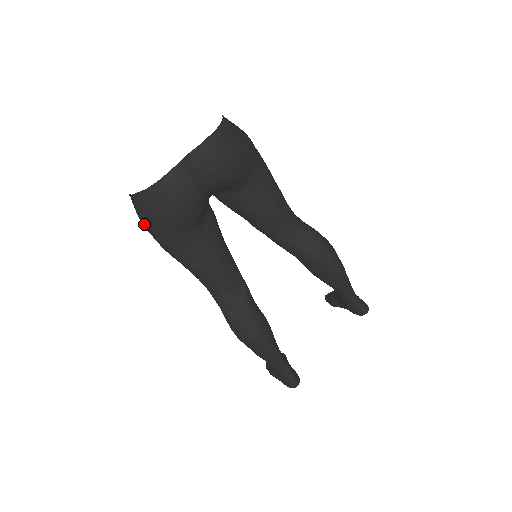
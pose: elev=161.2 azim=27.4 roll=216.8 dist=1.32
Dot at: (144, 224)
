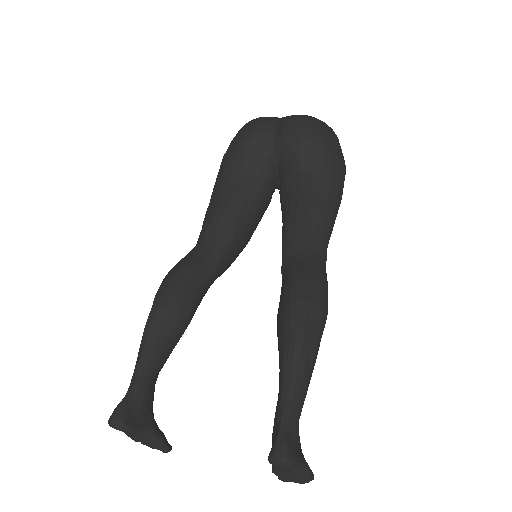
Dot at: occluded
